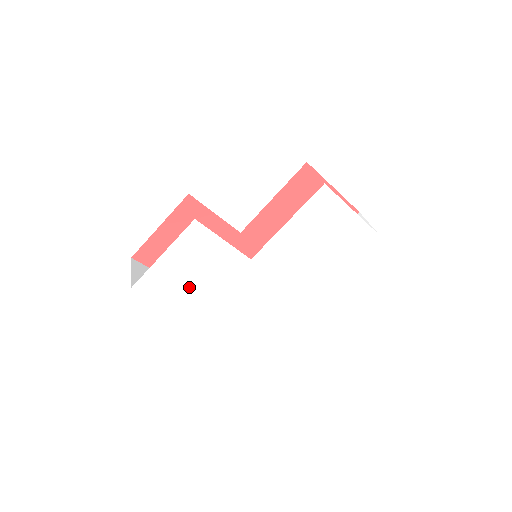
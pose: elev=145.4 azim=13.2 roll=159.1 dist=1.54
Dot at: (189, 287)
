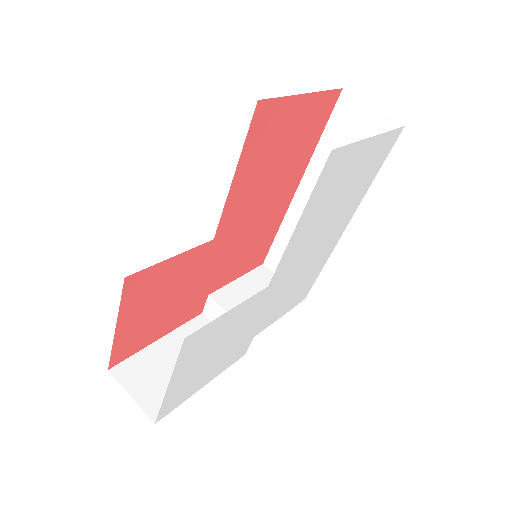
Dot at: (214, 362)
